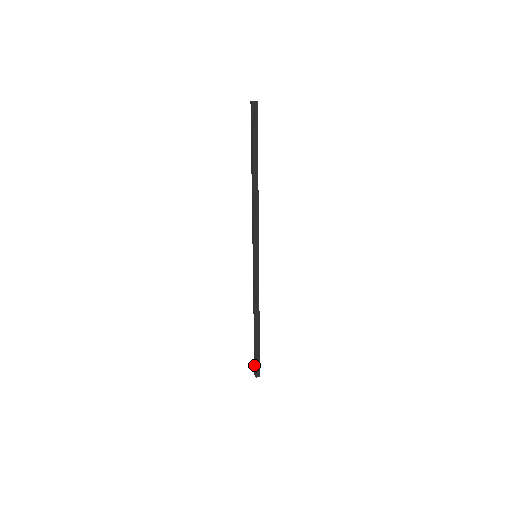
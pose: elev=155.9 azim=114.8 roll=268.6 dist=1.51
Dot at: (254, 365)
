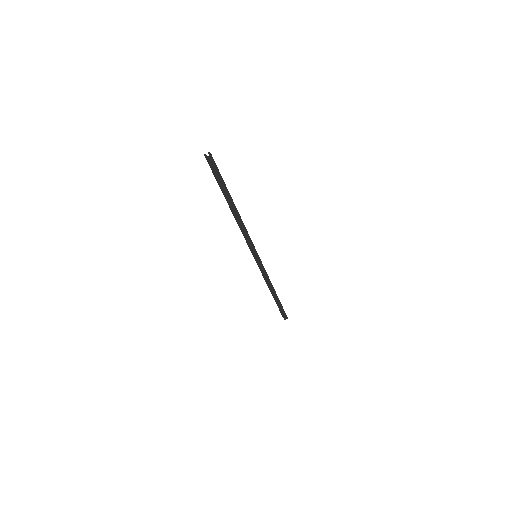
Dot at: occluded
